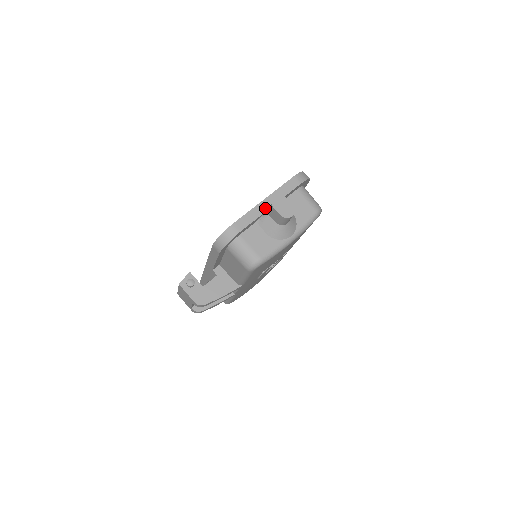
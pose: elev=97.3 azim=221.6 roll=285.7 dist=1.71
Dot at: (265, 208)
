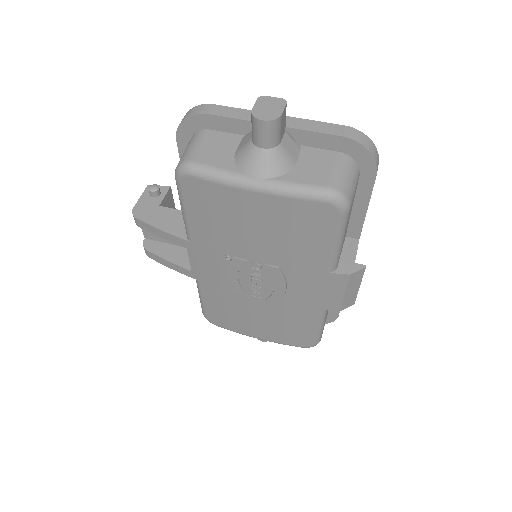
Dot at: occluded
